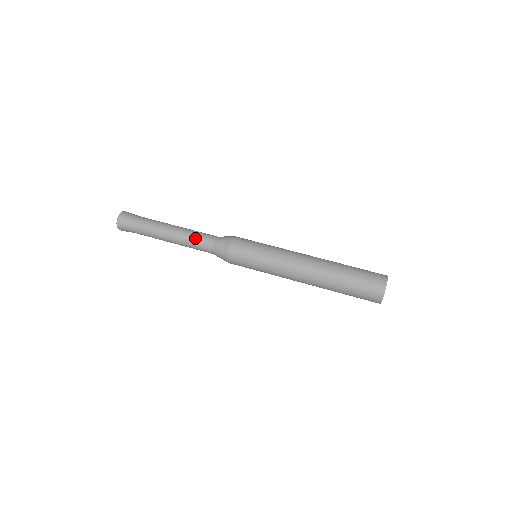
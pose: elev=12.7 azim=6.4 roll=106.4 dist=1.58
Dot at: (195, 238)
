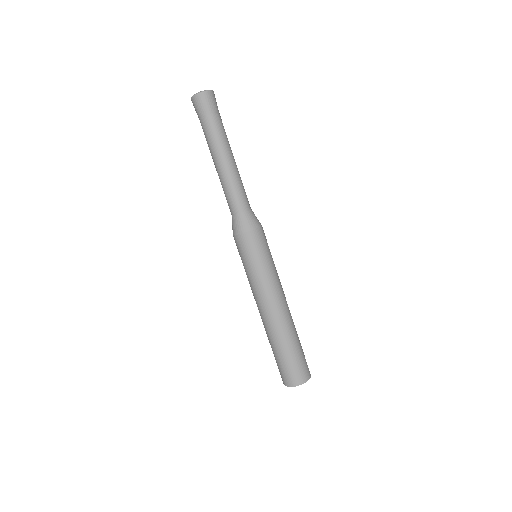
Dot at: (229, 192)
